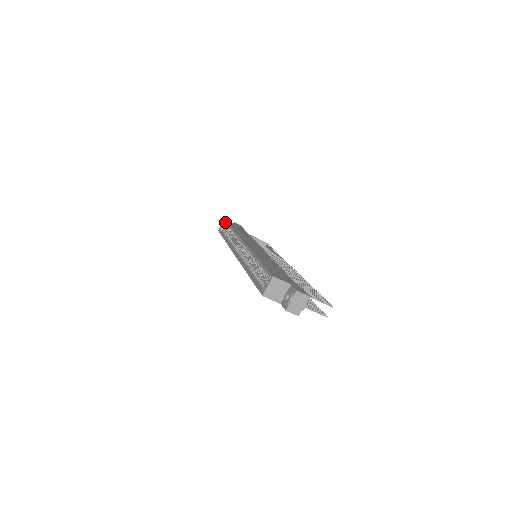
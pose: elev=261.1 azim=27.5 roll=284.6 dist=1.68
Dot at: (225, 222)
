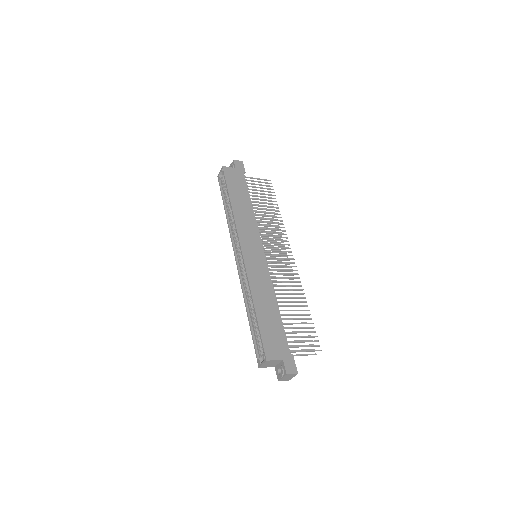
Dot at: (223, 172)
